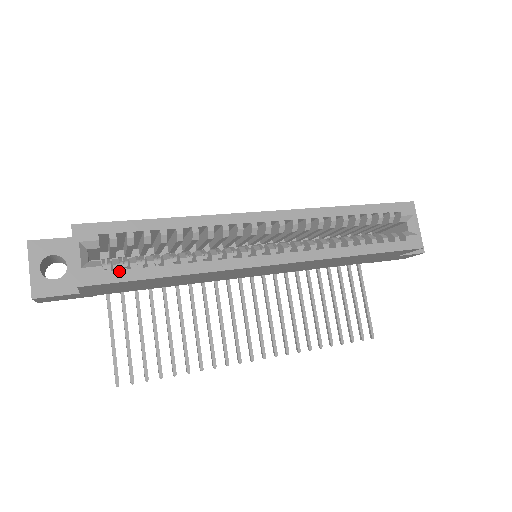
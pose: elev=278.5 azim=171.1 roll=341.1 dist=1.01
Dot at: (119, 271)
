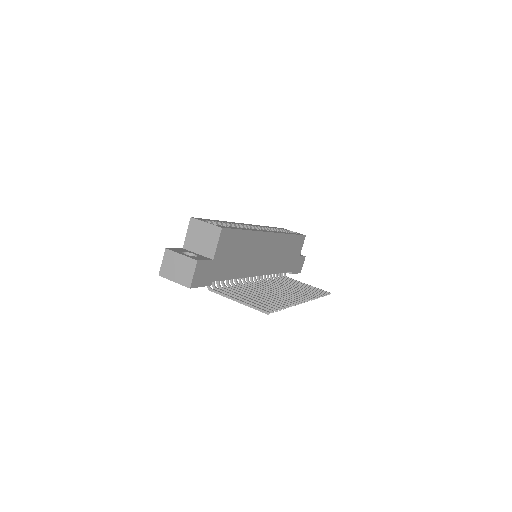
Dot at: (228, 227)
